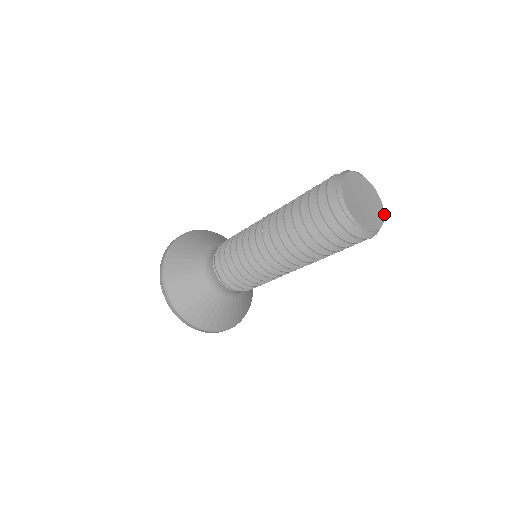
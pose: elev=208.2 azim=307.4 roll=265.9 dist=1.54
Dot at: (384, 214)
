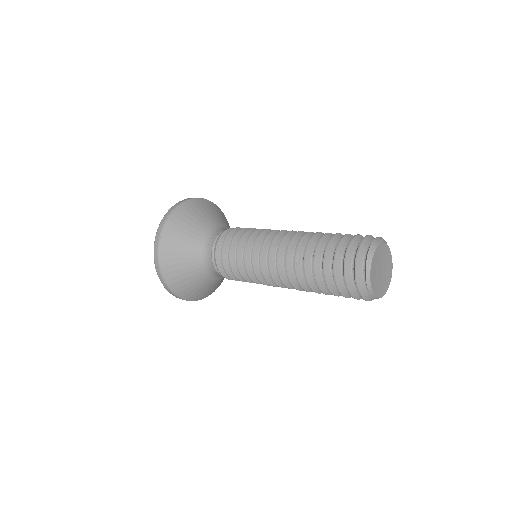
Dot at: occluded
